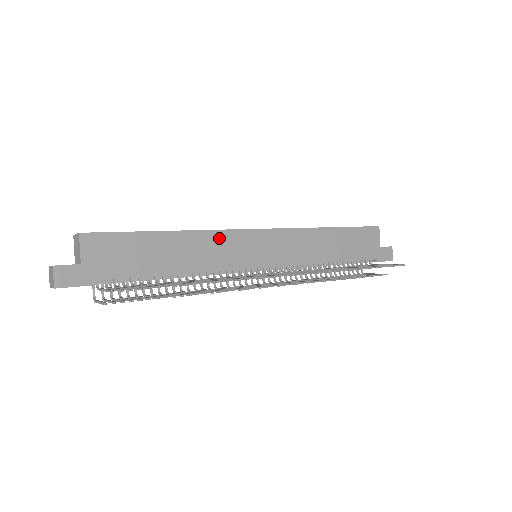
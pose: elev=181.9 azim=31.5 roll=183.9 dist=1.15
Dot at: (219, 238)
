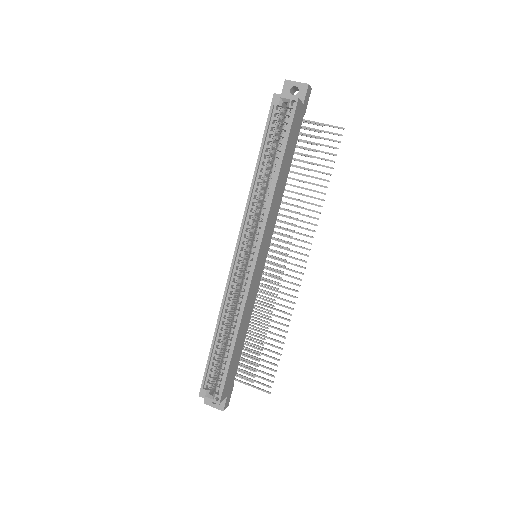
Dot at: (248, 300)
